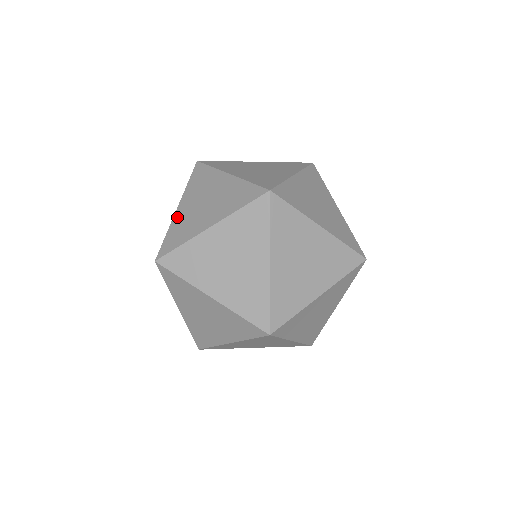
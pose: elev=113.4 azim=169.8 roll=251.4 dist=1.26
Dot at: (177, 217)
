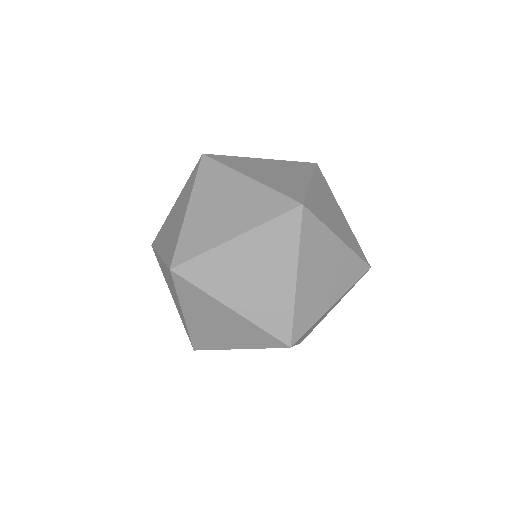
Dot at: occluded
